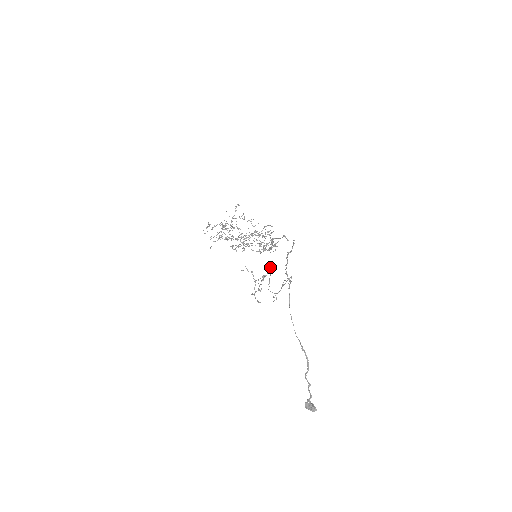
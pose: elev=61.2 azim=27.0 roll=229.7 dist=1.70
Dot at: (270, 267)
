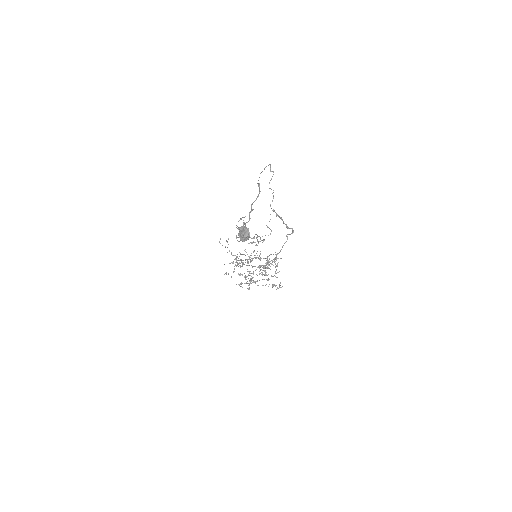
Dot at: (263, 239)
